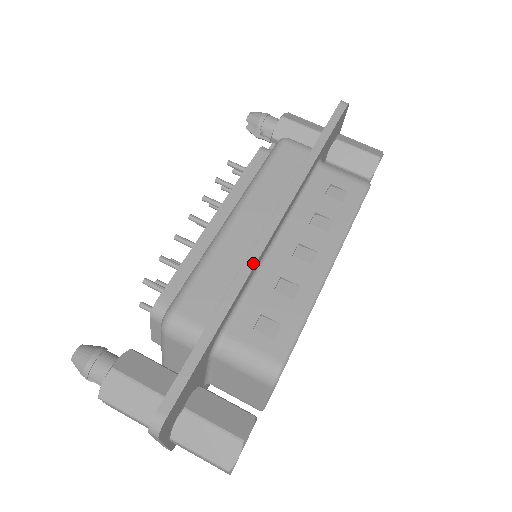
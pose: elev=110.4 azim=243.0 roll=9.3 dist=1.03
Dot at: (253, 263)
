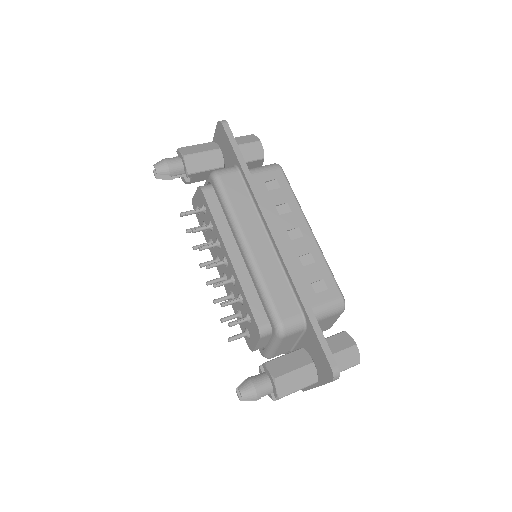
Dot at: (289, 262)
